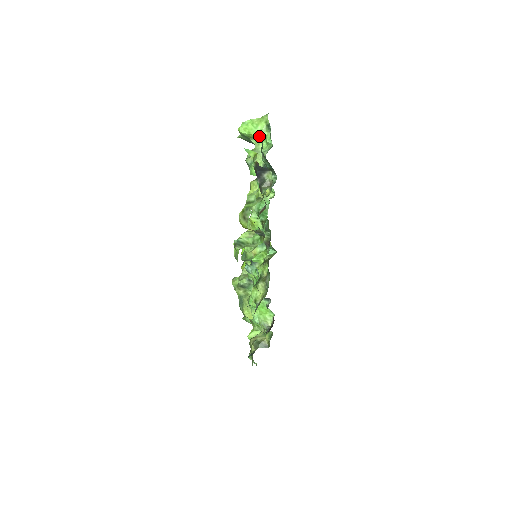
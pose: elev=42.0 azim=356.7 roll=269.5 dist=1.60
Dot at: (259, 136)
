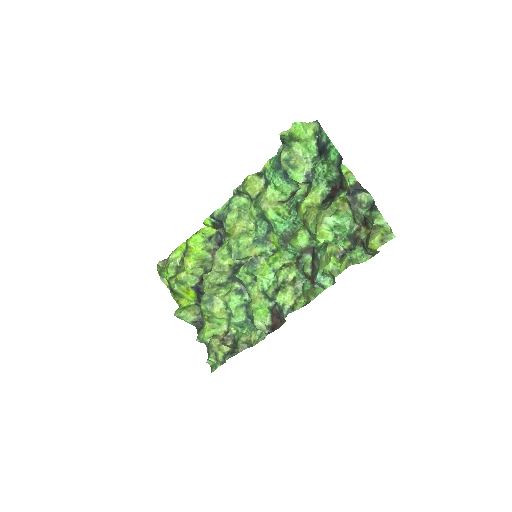
Dot at: (304, 141)
